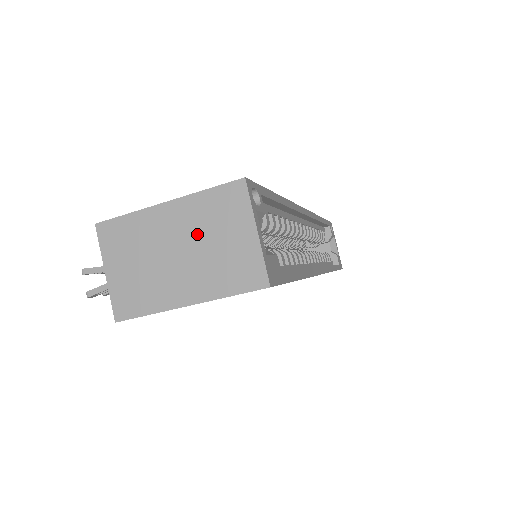
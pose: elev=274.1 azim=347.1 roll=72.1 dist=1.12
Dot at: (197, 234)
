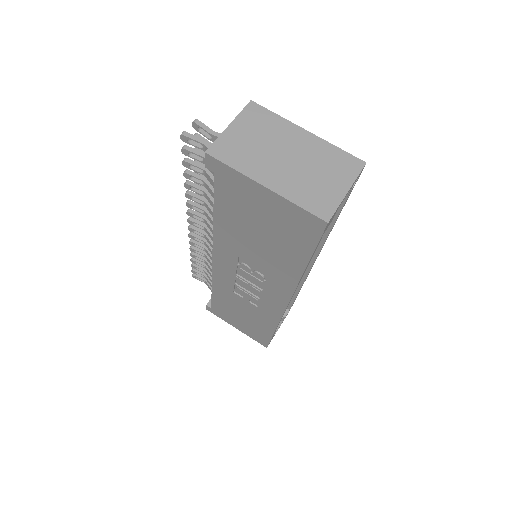
Dot at: (310, 160)
